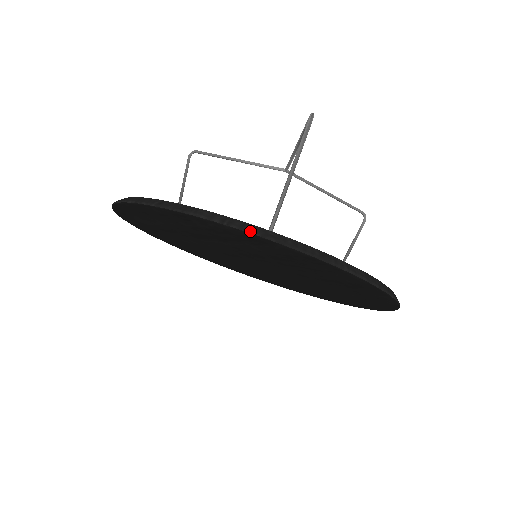
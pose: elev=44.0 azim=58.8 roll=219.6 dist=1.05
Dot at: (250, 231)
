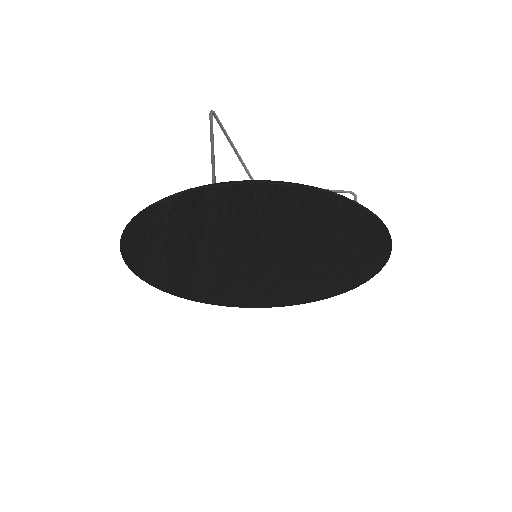
Dot at: (181, 192)
